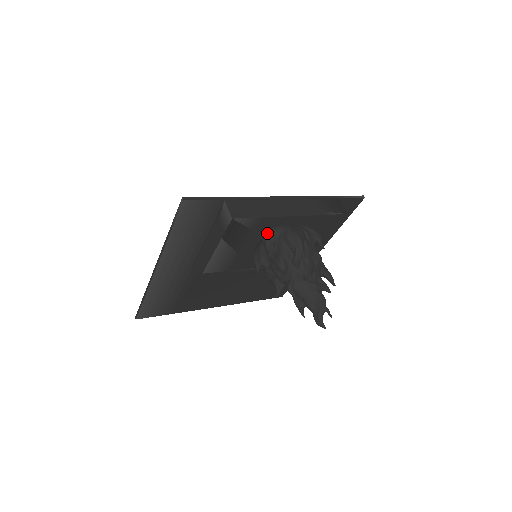
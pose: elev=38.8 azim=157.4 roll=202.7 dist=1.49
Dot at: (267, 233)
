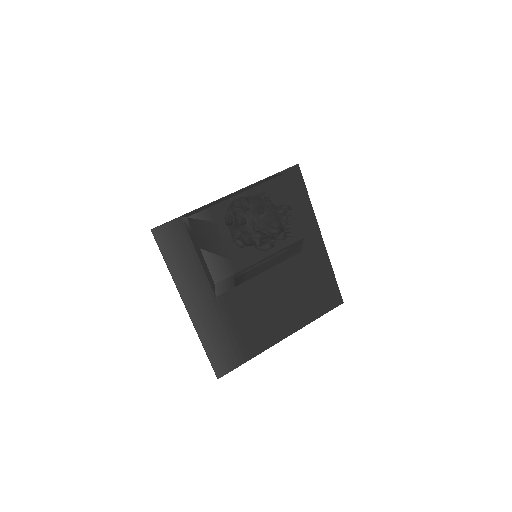
Dot at: occluded
